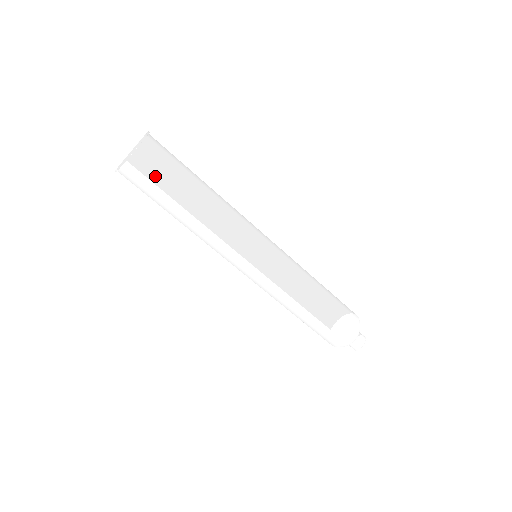
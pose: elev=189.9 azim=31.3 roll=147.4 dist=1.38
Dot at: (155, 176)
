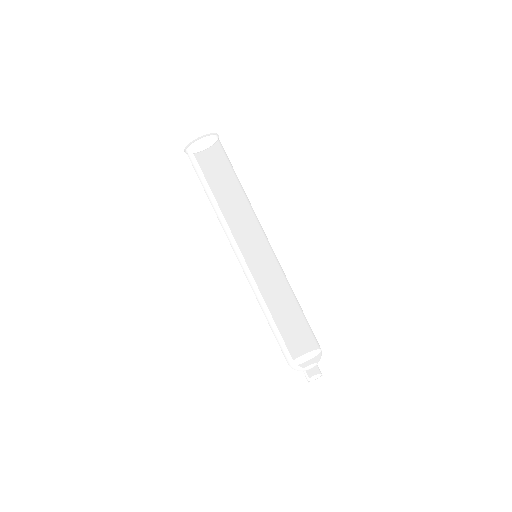
Dot at: (211, 158)
